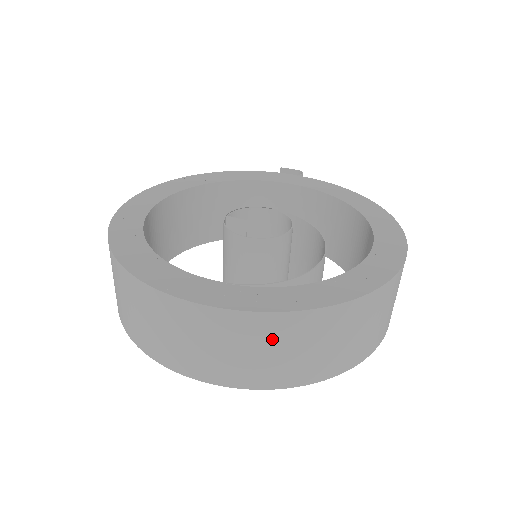
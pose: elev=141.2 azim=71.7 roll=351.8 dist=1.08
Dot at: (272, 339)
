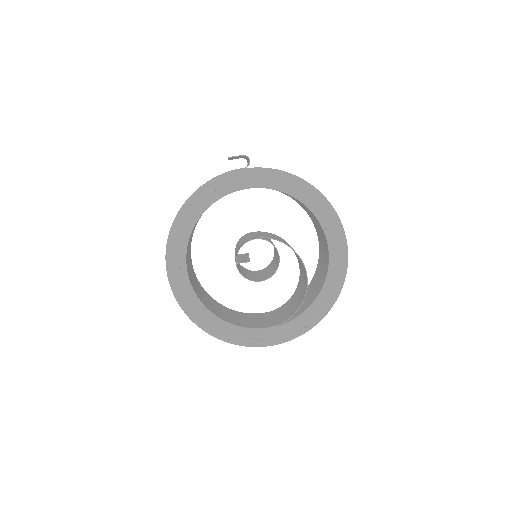
Dot at: occluded
